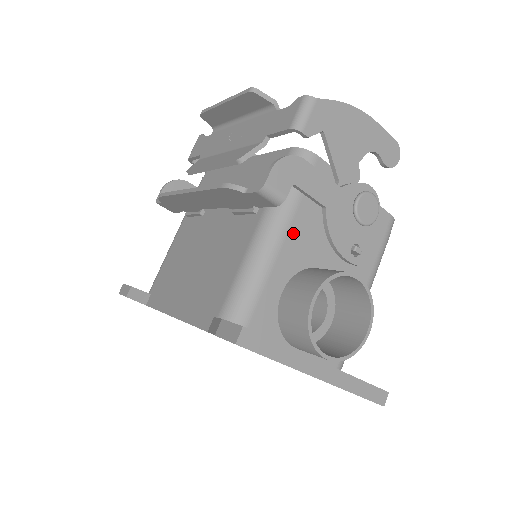
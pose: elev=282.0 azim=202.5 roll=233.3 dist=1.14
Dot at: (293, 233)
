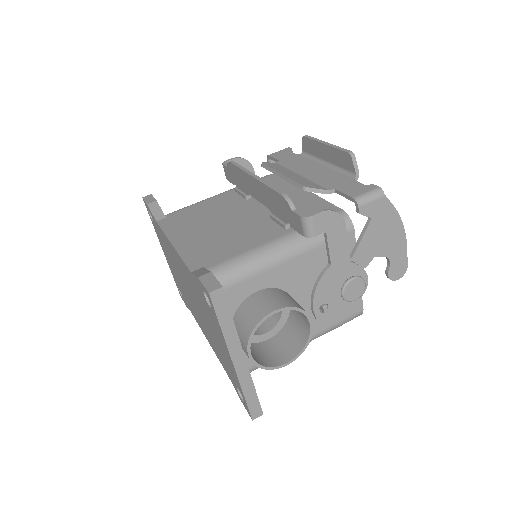
Dot at: (297, 262)
